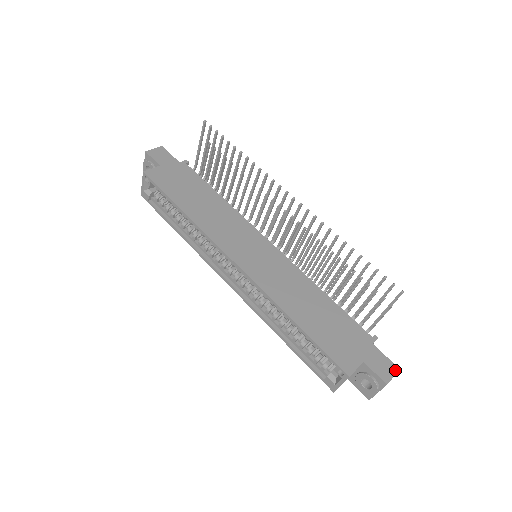
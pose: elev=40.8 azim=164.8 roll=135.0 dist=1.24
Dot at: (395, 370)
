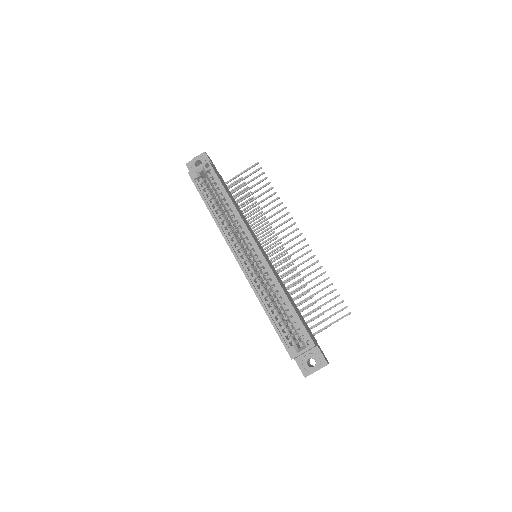
Dot at: (328, 362)
